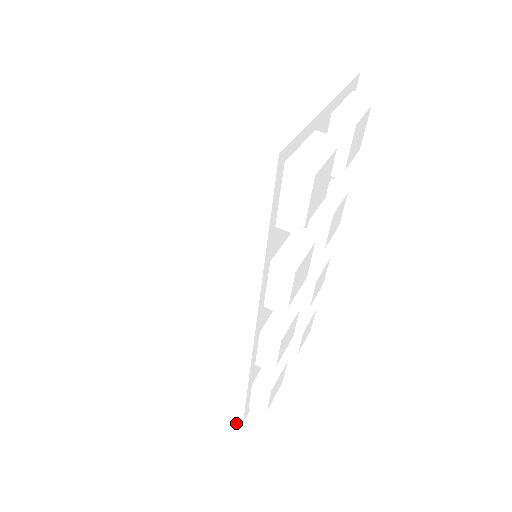
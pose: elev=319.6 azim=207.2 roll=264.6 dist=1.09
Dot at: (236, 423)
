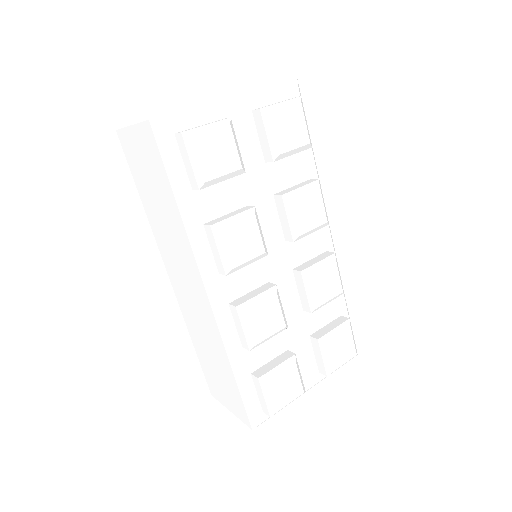
Dot at: (250, 425)
